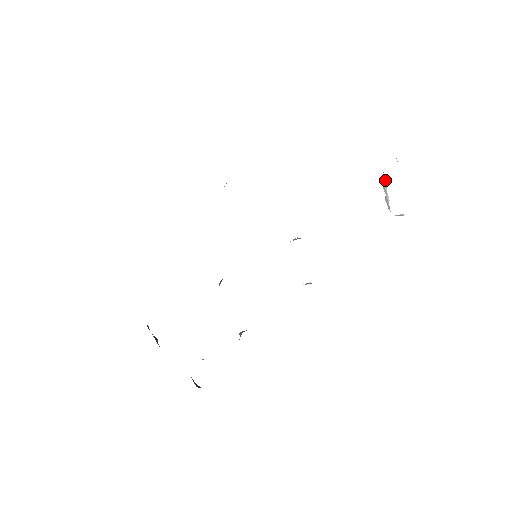
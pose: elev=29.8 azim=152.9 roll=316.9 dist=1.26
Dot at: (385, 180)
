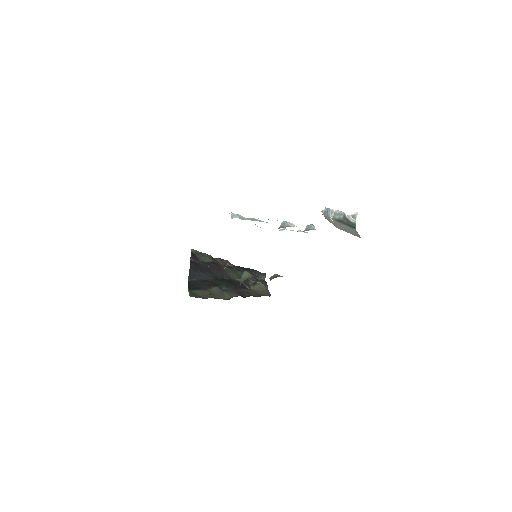
Dot at: occluded
